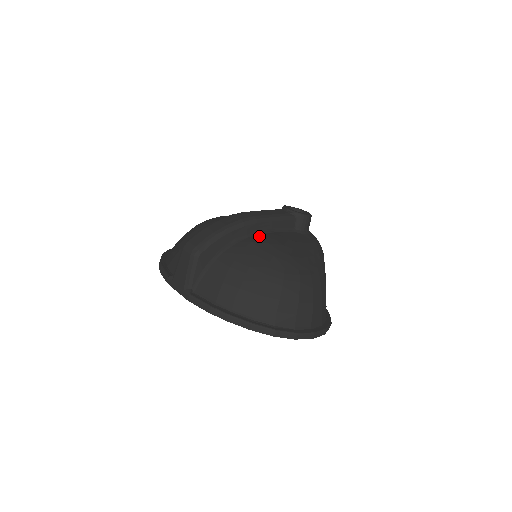
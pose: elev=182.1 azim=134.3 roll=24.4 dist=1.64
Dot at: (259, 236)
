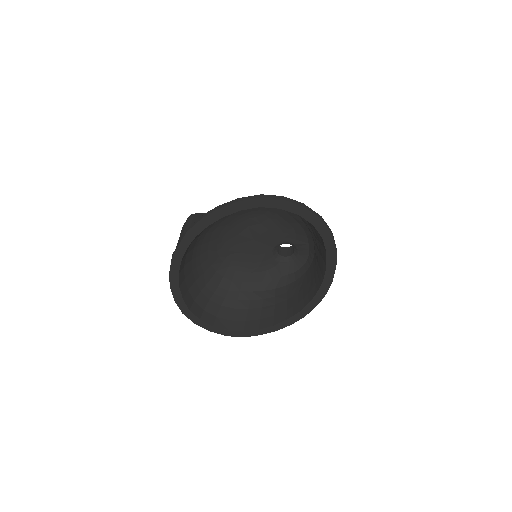
Dot at: occluded
